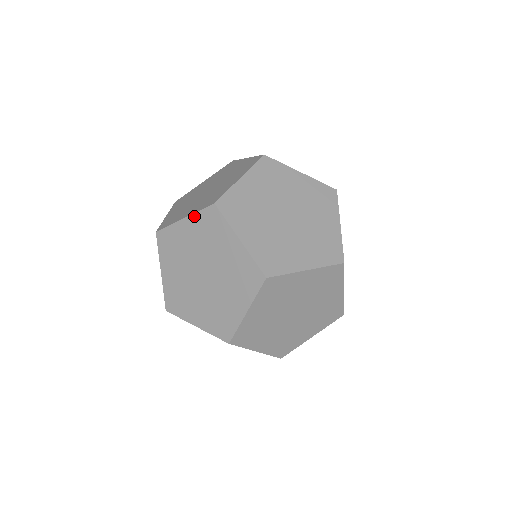
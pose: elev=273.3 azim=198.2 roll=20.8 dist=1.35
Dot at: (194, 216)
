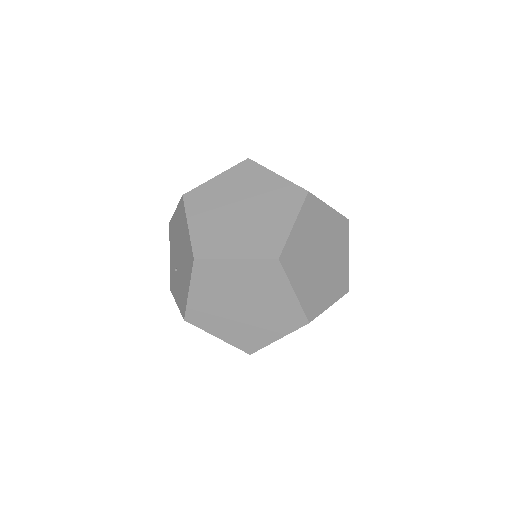
Dot at: (228, 171)
